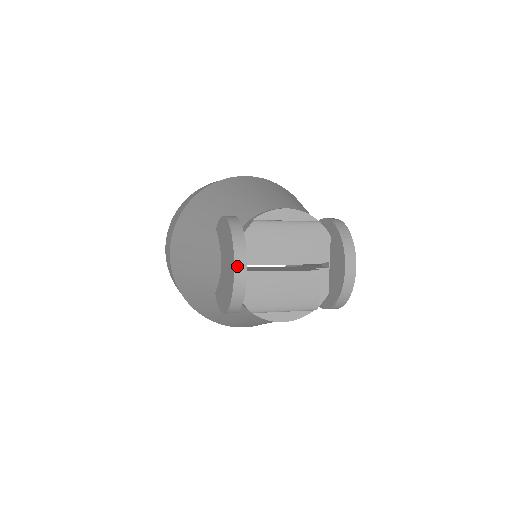
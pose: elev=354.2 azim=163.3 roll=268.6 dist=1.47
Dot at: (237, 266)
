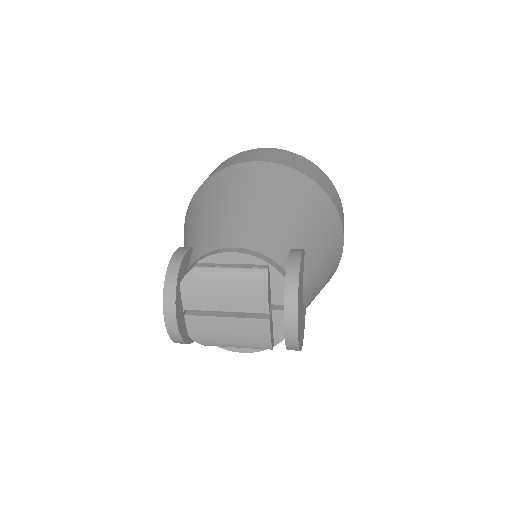
Dot at: (167, 319)
